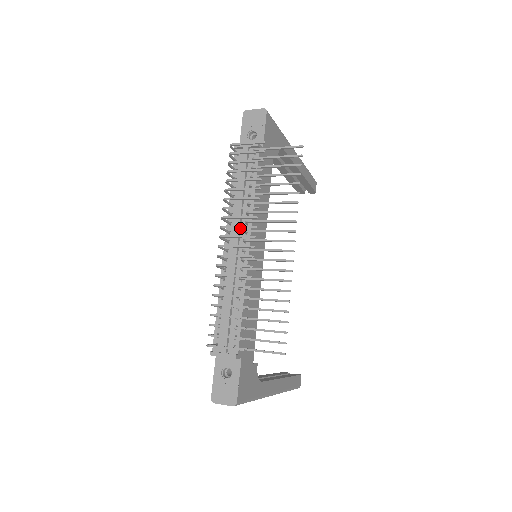
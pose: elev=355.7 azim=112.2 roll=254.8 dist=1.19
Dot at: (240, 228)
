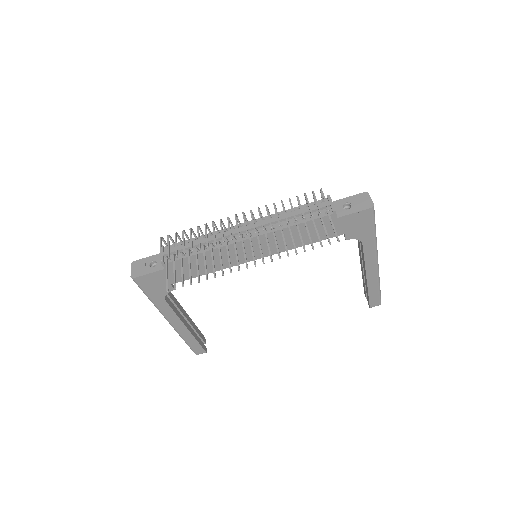
Dot at: (261, 227)
